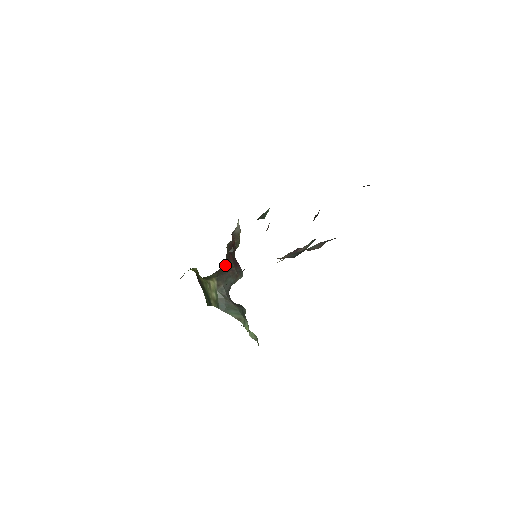
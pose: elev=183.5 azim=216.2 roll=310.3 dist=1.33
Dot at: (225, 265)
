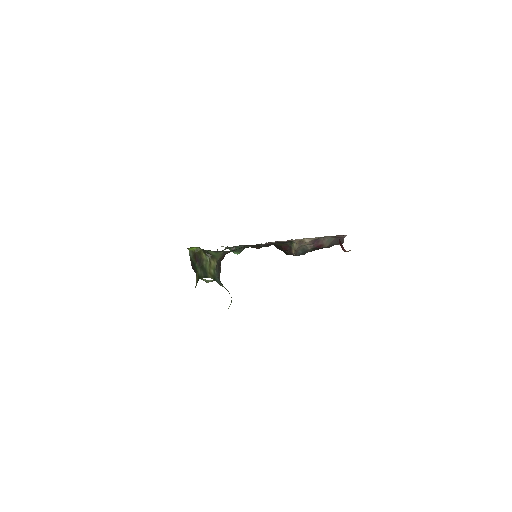
Dot at: occluded
